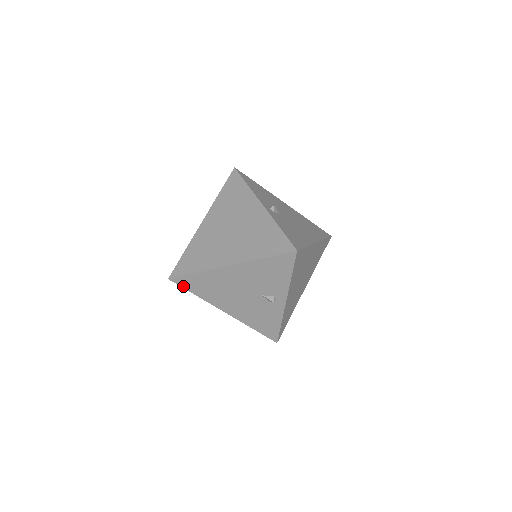
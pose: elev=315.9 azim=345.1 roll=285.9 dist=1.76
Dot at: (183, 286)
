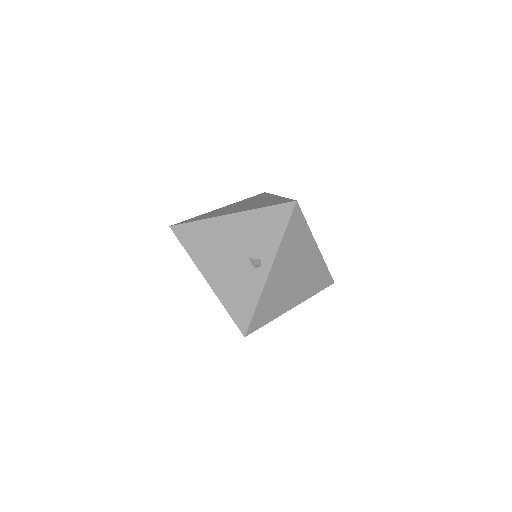
Dot at: (179, 237)
